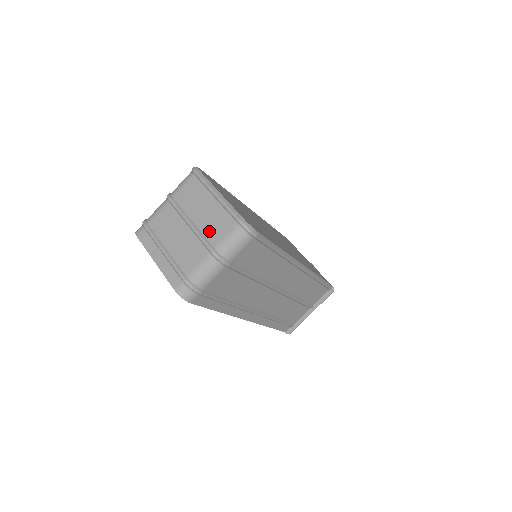
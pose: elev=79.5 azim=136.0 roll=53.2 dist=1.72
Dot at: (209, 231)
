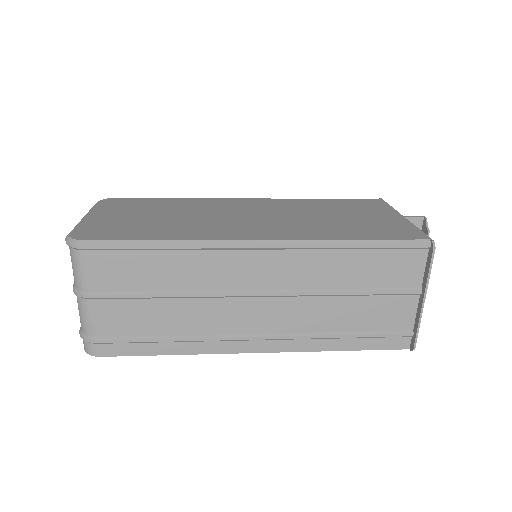
Dot at: occluded
